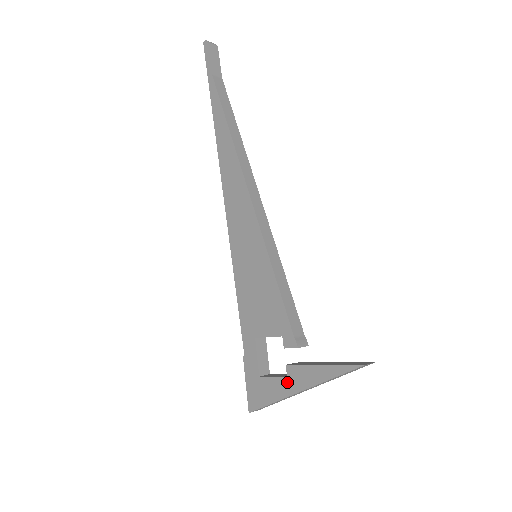
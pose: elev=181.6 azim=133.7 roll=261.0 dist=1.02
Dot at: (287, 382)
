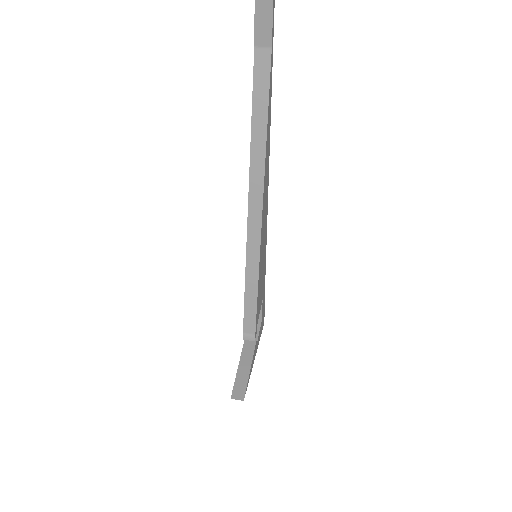
Dot at: occluded
